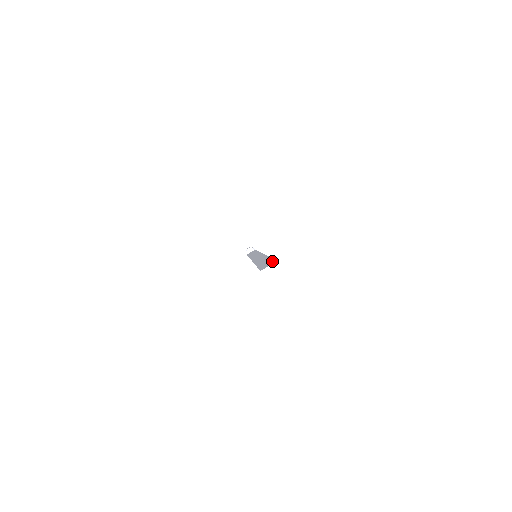
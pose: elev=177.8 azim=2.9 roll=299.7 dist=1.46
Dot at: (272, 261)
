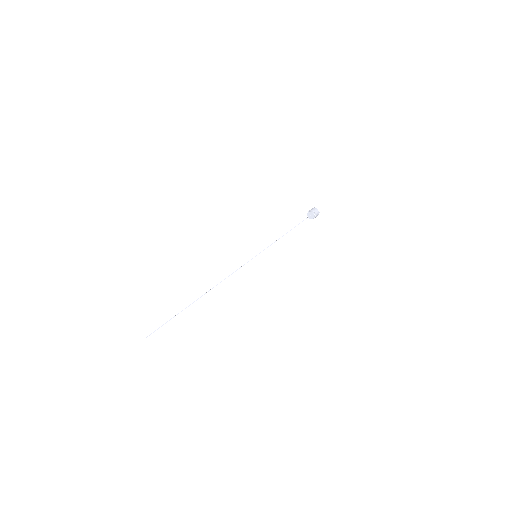
Dot at: (162, 325)
